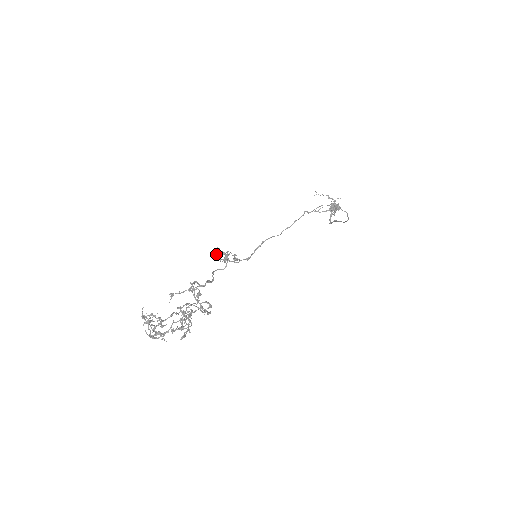
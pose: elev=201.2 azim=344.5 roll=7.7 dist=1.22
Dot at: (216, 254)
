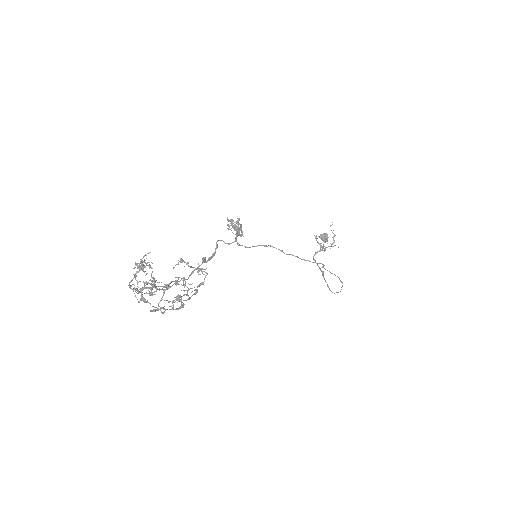
Dot at: (235, 227)
